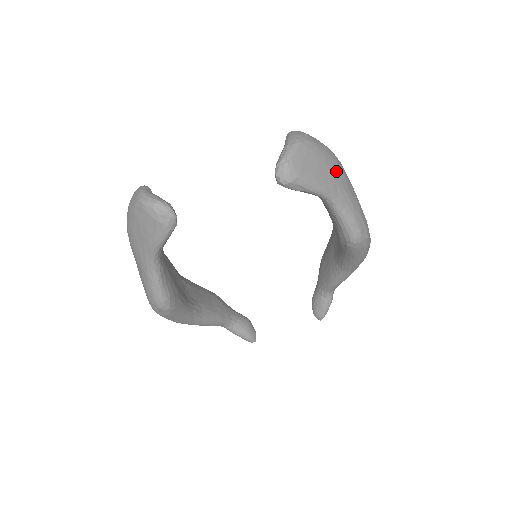
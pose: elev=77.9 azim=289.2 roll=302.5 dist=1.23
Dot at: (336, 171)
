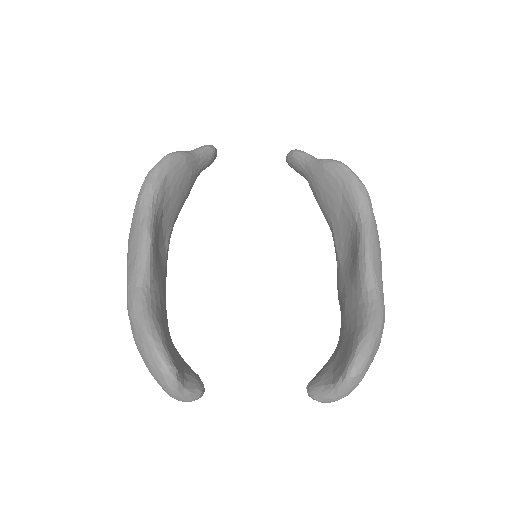
Dot at: occluded
